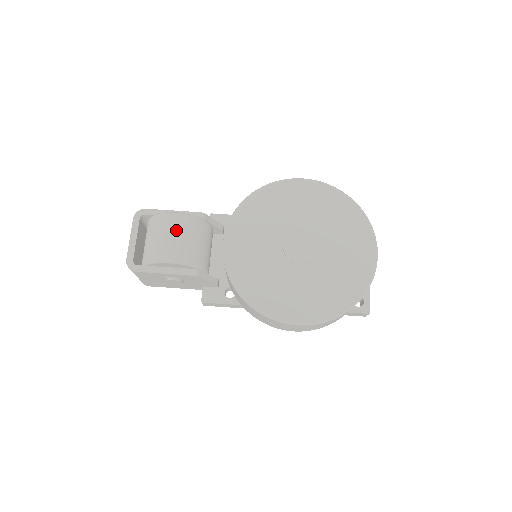
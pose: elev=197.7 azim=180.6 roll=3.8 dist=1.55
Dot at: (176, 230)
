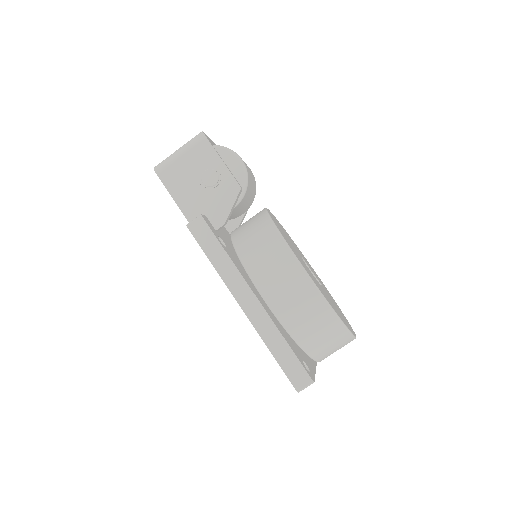
Dot at: (249, 168)
